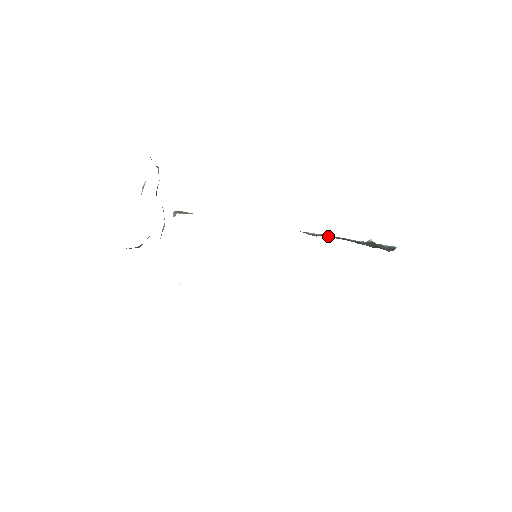
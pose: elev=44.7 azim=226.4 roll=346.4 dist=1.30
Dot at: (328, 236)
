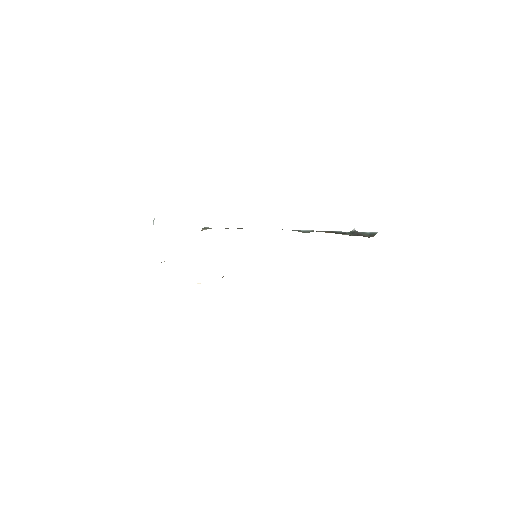
Dot at: (318, 231)
